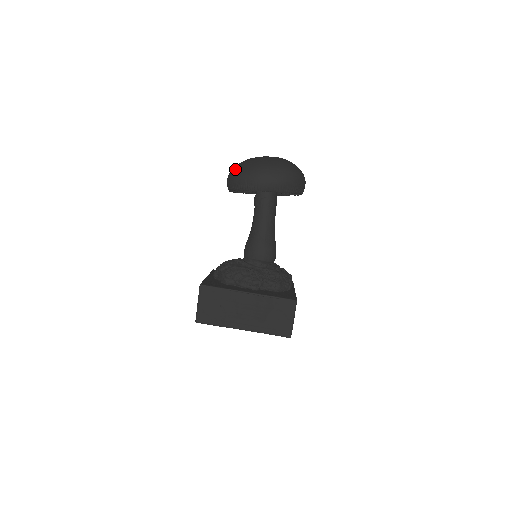
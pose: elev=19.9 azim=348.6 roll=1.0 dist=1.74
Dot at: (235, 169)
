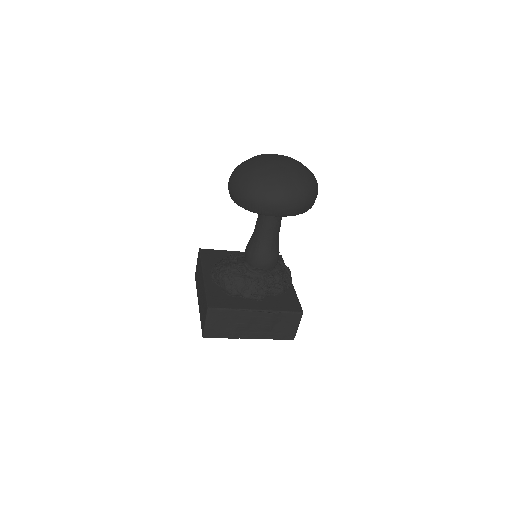
Dot at: (244, 184)
